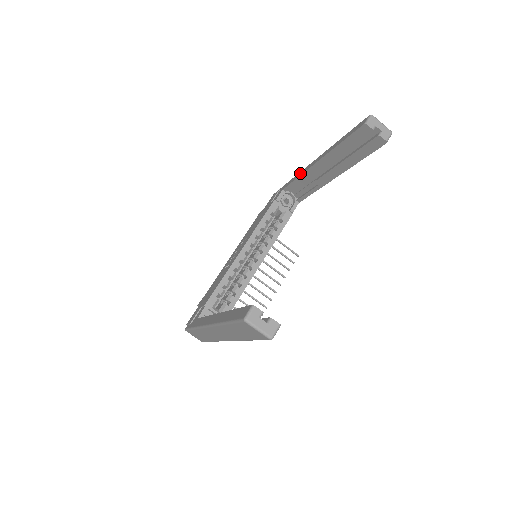
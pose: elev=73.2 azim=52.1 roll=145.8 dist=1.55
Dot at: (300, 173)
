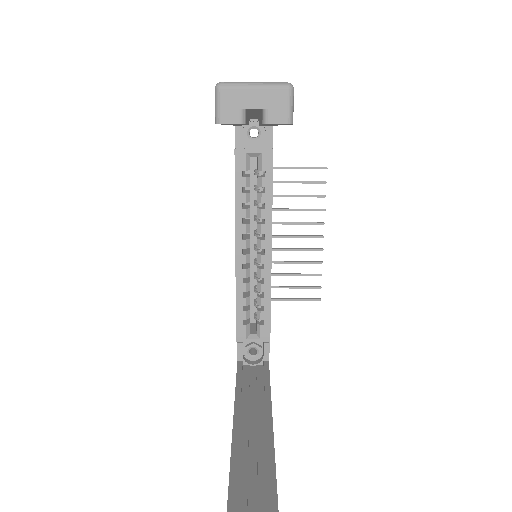
Dot at: occluded
